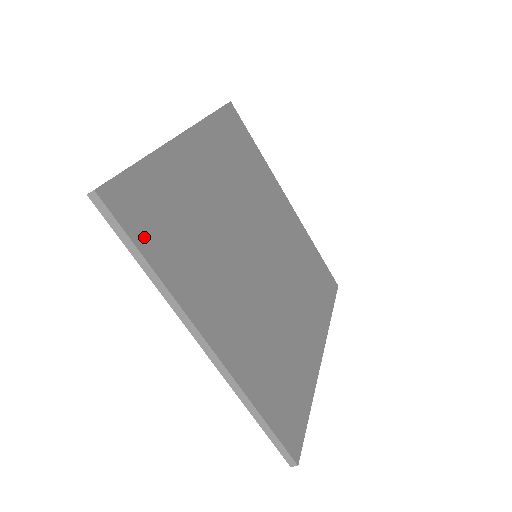
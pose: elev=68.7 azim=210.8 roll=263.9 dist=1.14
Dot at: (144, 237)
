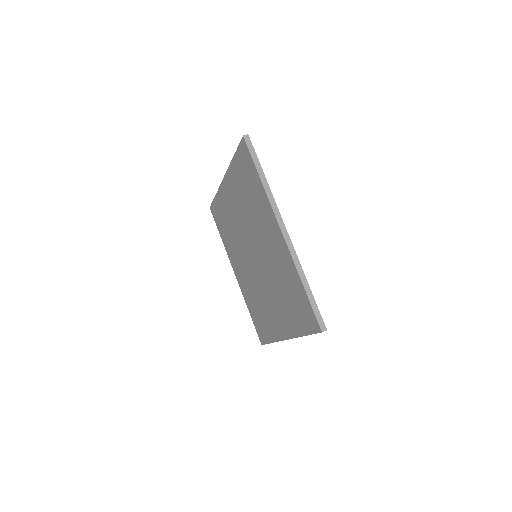
Dot at: occluded
